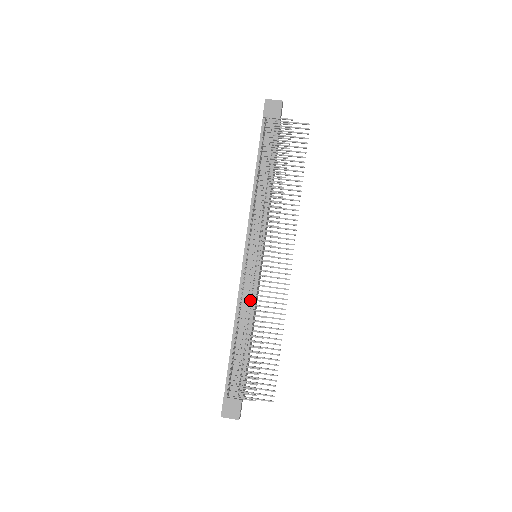
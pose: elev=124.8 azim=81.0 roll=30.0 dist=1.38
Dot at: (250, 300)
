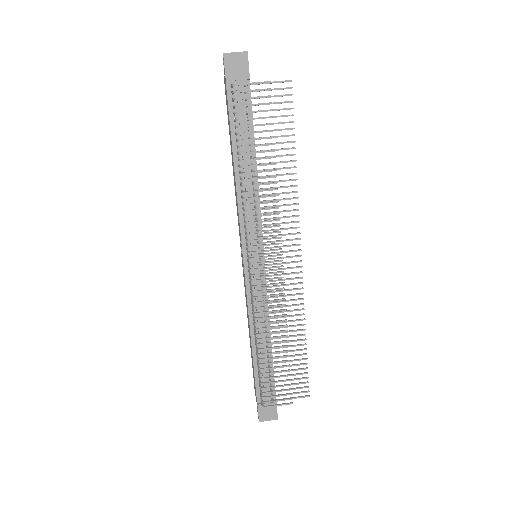
Dot at: occluded
